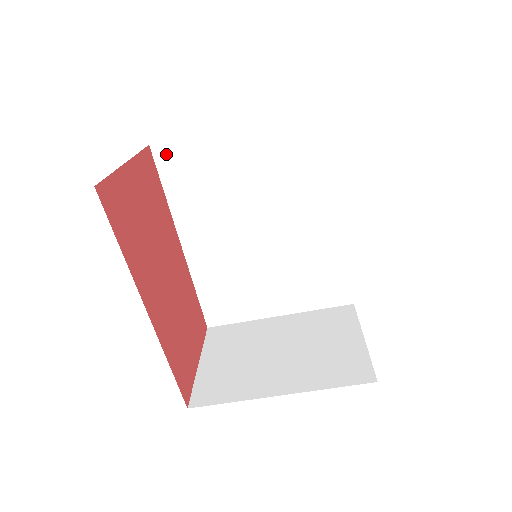
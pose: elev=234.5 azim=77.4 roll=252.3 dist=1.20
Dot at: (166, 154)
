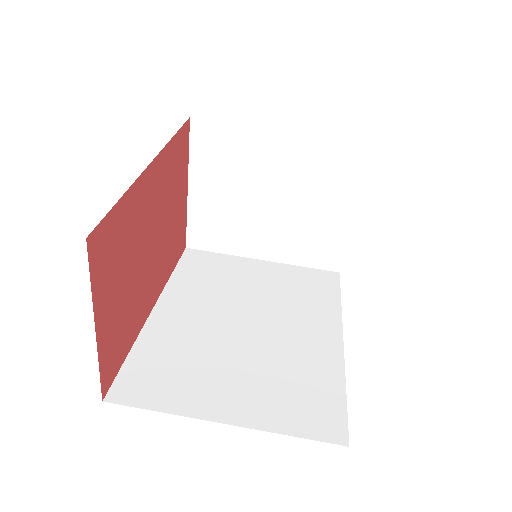
Dot at: (195, 255)
